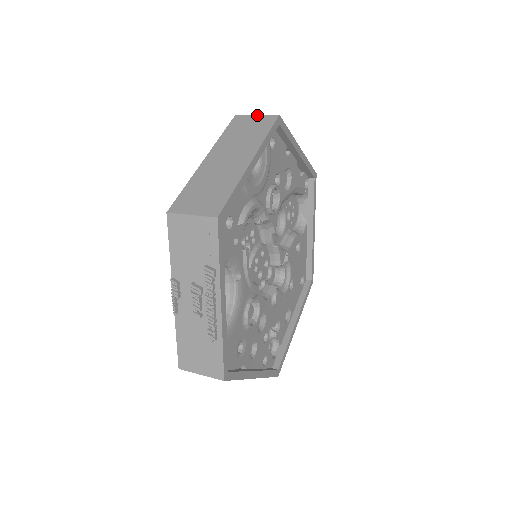
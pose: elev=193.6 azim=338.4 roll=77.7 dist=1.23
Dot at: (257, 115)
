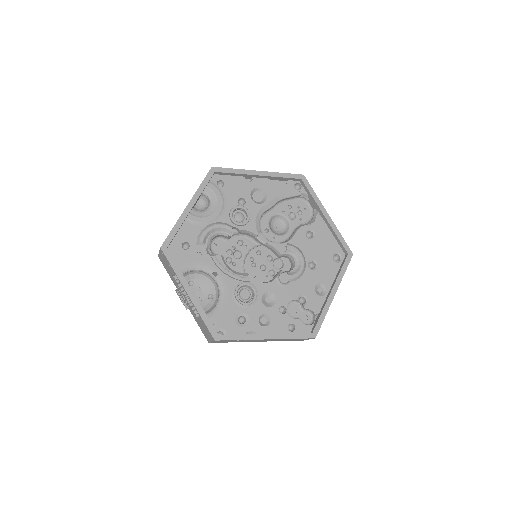
Dot at: occluded
